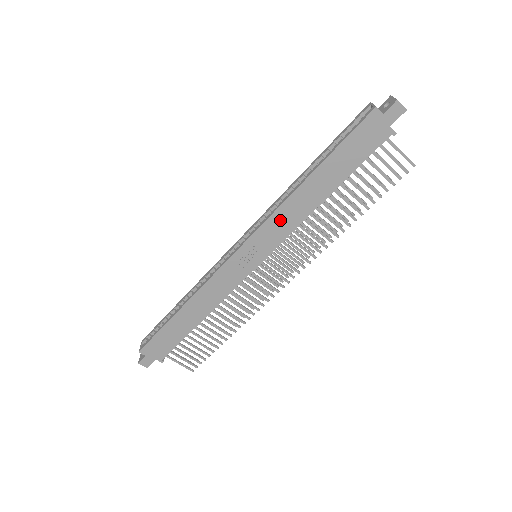
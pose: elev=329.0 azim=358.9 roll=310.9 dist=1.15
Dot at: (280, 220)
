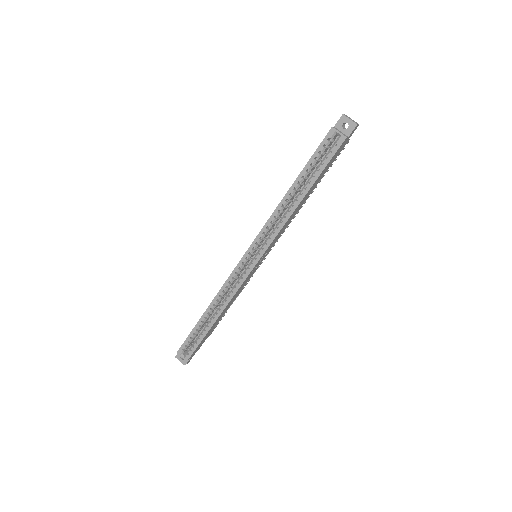
Dot at: (280, 232)
